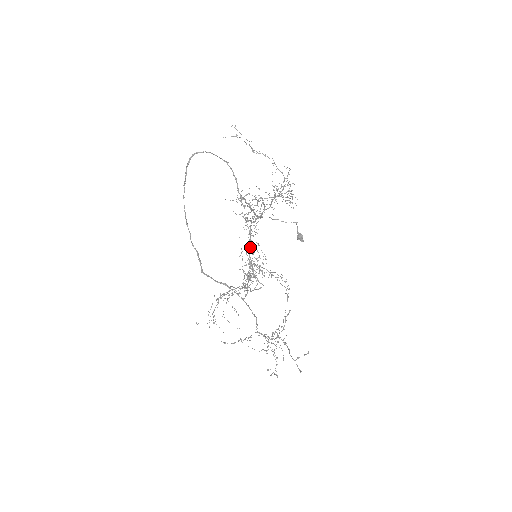
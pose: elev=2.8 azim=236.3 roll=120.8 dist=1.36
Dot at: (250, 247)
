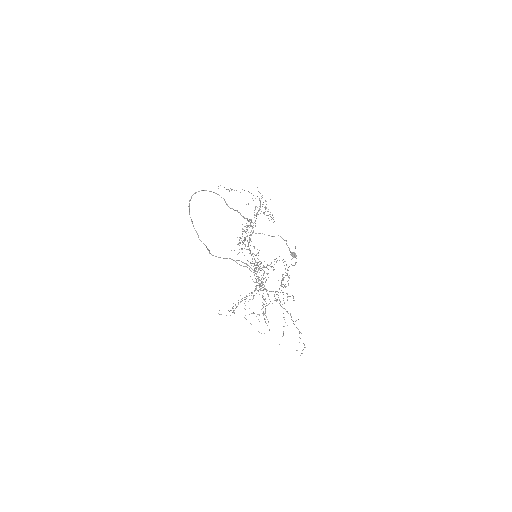
Dot at: occluded
